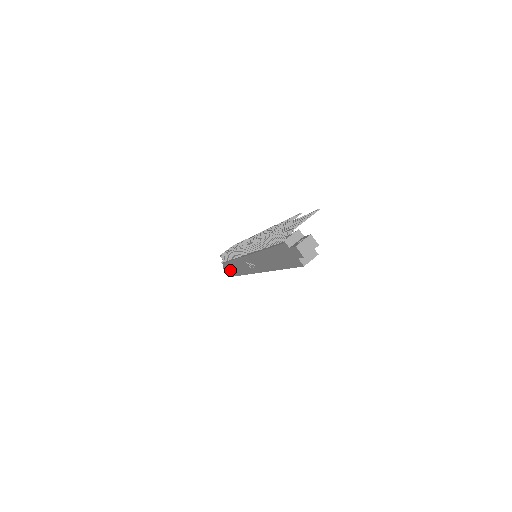
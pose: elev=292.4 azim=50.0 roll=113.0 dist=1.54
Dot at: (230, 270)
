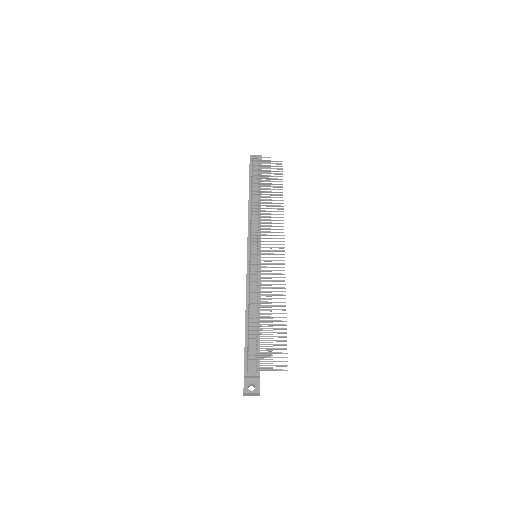
Dot at: occluded
